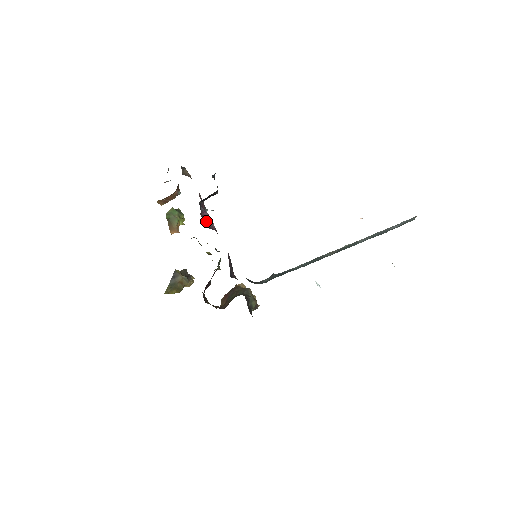
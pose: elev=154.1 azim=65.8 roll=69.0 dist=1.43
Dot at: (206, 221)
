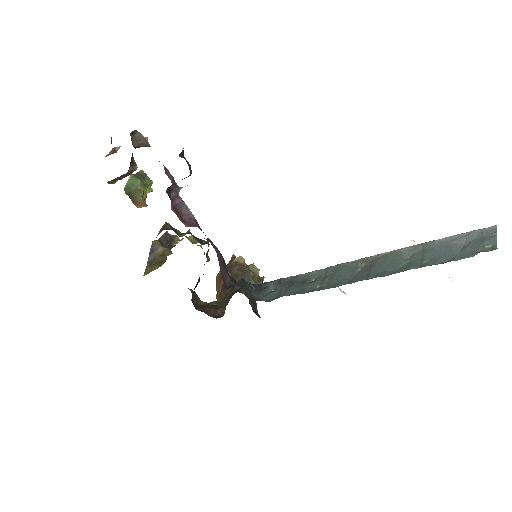
Dot at: (181, 212)
